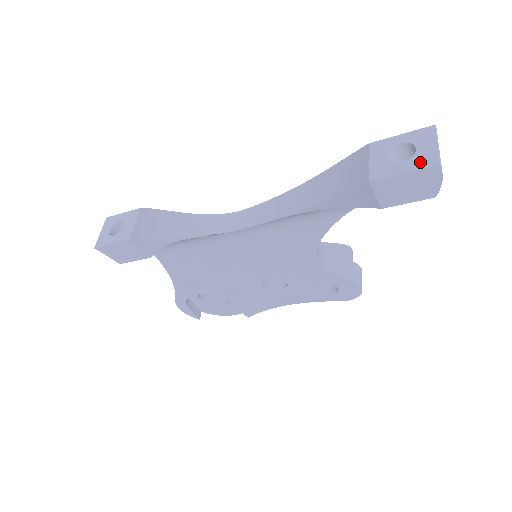
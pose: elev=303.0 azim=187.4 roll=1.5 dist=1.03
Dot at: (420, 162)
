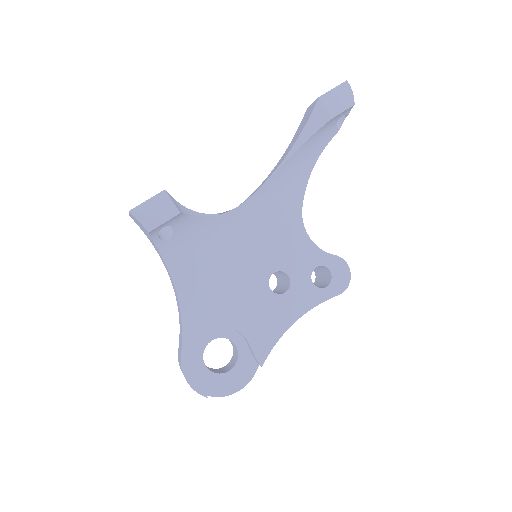
Dot at: (337, 86)
